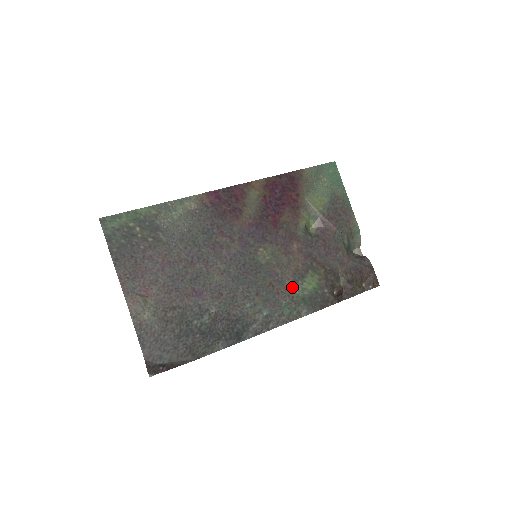
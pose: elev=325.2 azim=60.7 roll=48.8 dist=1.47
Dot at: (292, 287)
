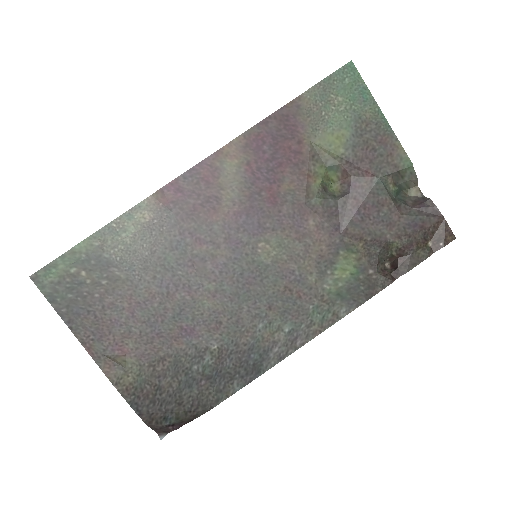
Dot at: (318, 283)
